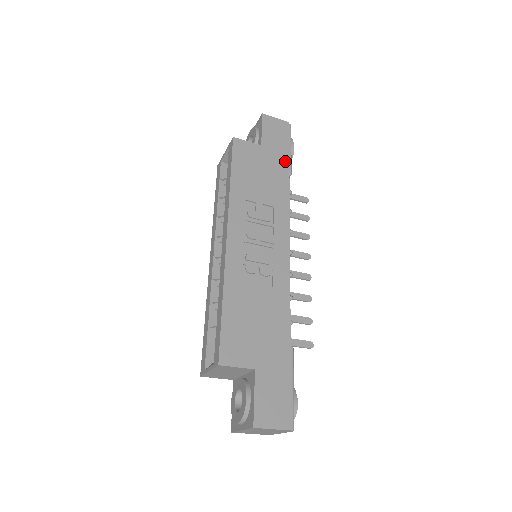
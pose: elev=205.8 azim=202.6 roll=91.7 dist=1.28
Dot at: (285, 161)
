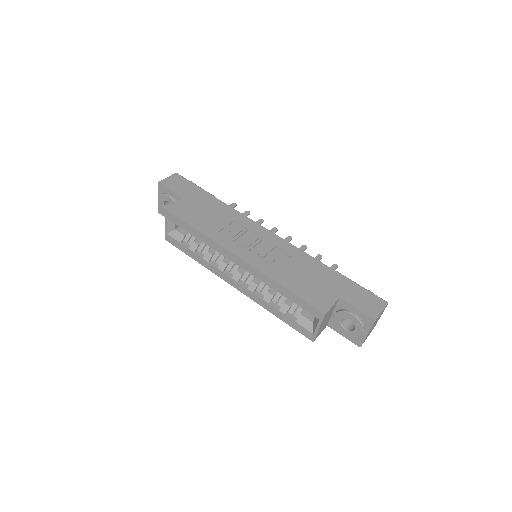
Dot at: (204, 194)
